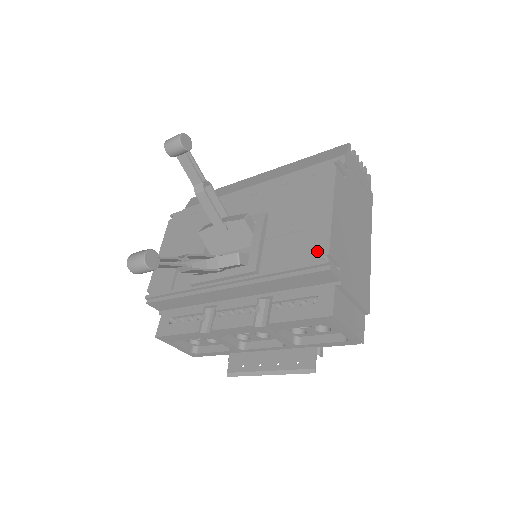
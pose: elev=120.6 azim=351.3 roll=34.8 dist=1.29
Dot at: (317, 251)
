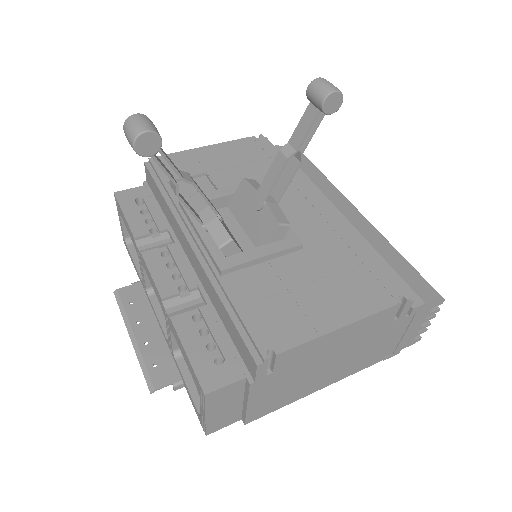
Dot at: (275, 336)
